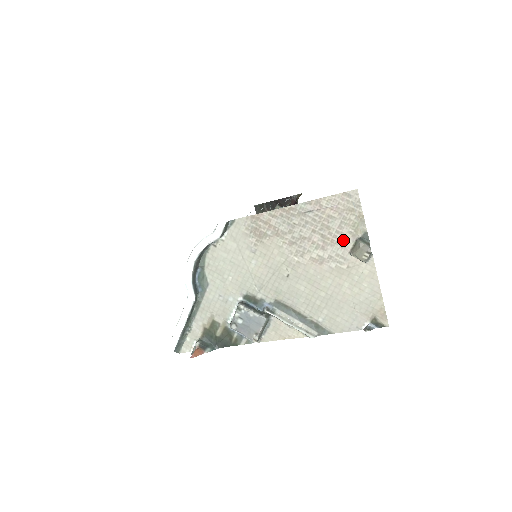
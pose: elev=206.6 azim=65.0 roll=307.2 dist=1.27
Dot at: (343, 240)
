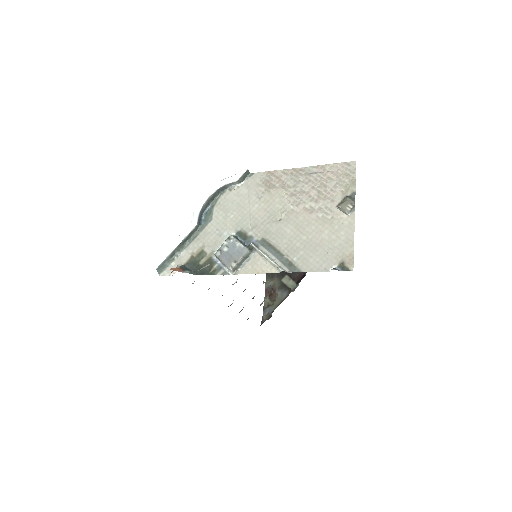
Dot at: (334, 196)
